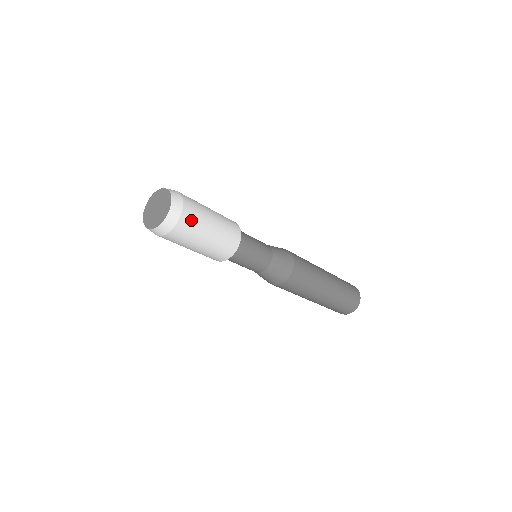
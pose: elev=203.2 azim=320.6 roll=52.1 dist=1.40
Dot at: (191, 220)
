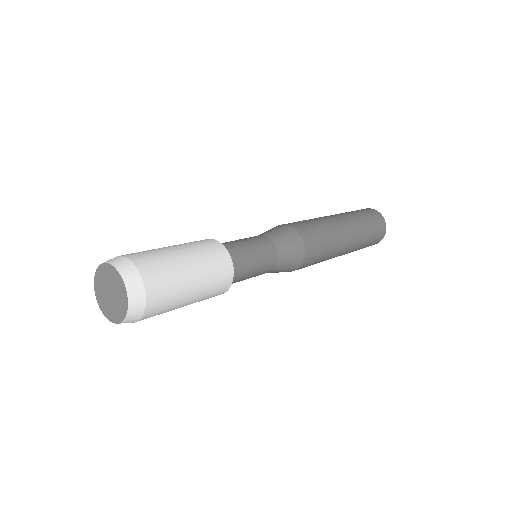
Dot at: (161, 288)
